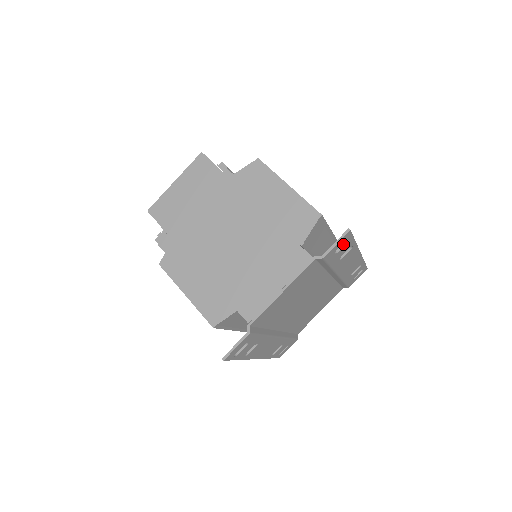
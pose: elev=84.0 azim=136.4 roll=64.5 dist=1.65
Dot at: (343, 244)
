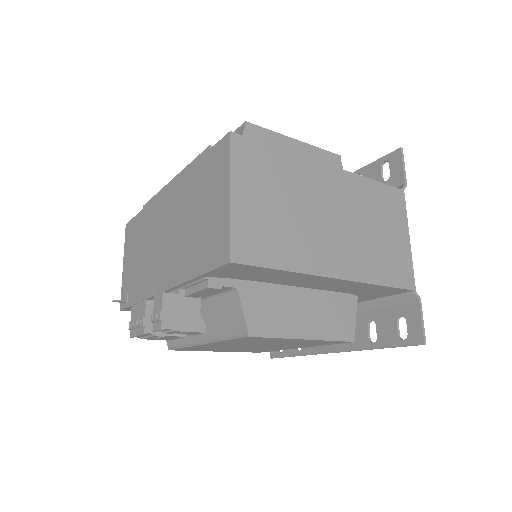
Dot at: (381, 170)
